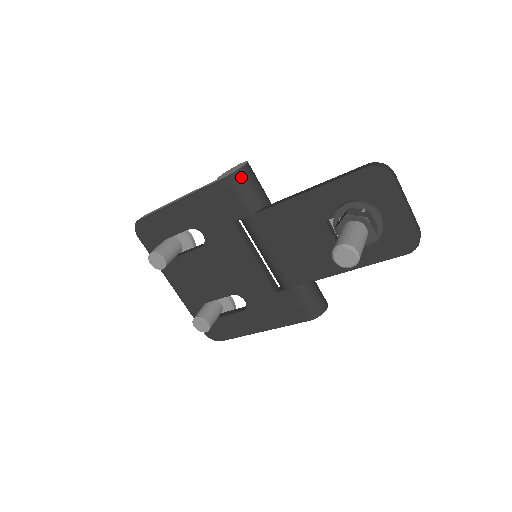
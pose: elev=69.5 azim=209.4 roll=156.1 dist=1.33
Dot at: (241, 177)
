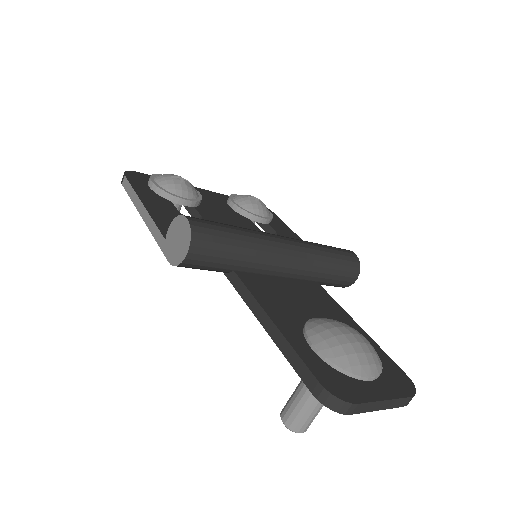
Dot at: (187, 267)
